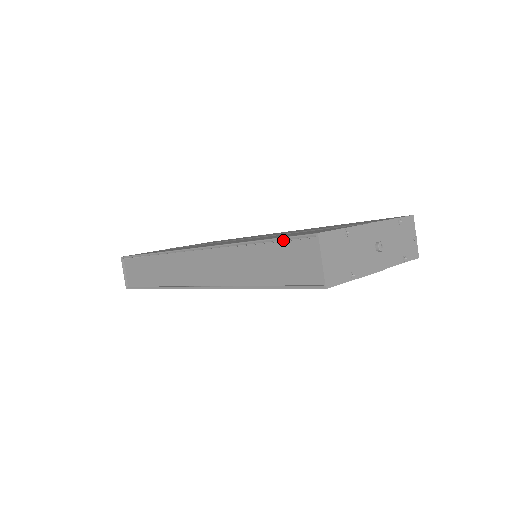
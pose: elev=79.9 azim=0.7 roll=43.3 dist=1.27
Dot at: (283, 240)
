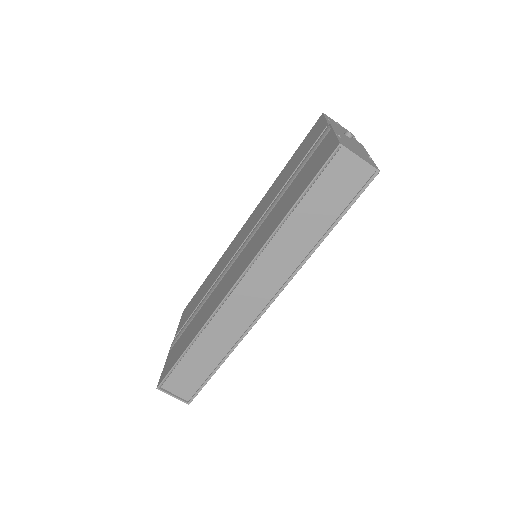
Dot at: occluded
